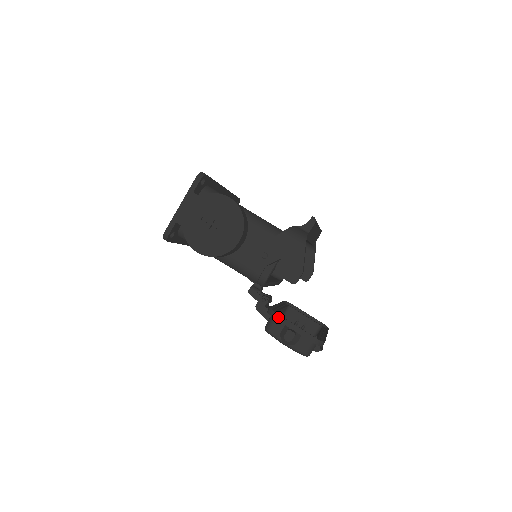
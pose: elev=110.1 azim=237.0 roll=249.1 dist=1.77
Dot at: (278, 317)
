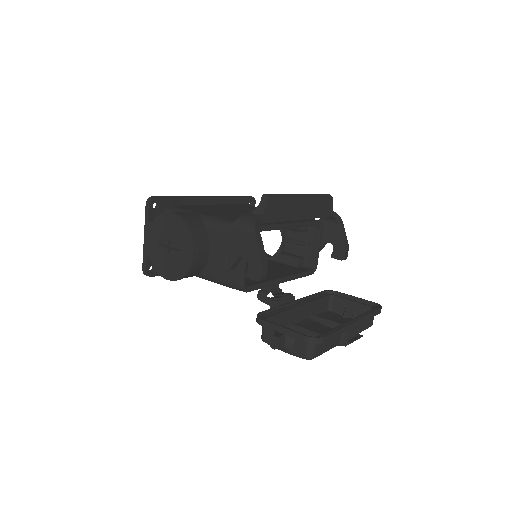
Dot at: (263, 323)
